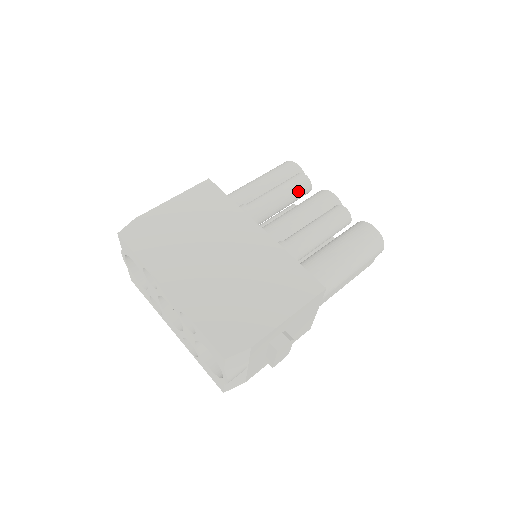
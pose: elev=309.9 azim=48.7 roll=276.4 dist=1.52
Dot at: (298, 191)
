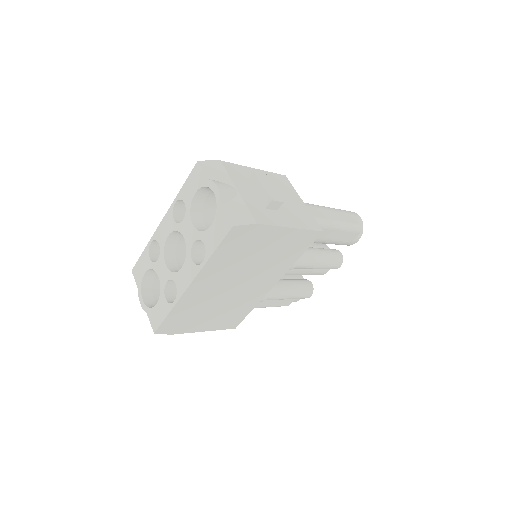
Dot at: occluded
